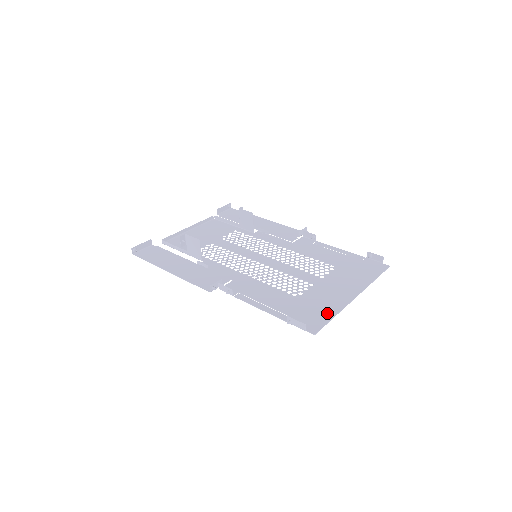
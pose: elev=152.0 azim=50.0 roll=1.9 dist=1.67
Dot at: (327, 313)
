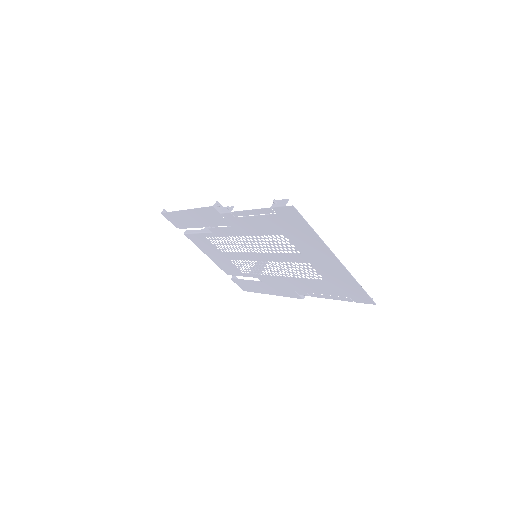
Dot at: (308, 230)
